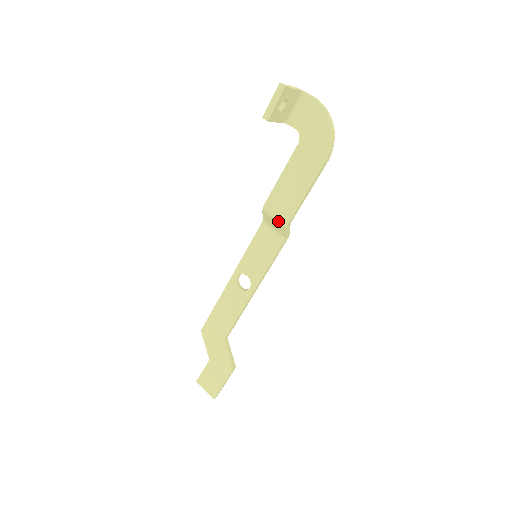
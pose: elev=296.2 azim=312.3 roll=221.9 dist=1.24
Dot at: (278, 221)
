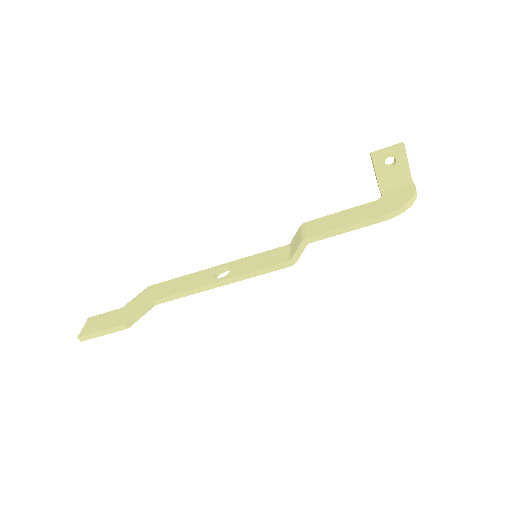
Dot at: (302, 235)
